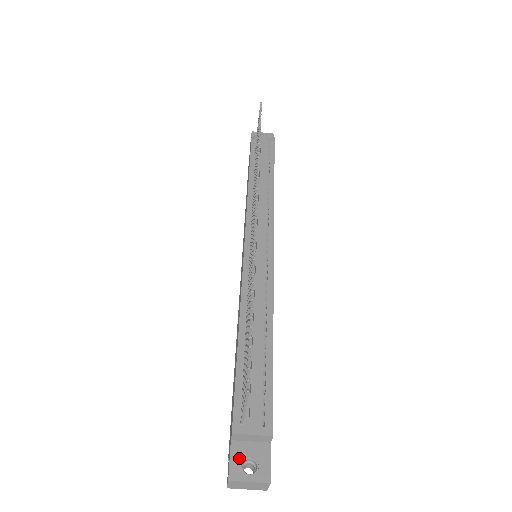
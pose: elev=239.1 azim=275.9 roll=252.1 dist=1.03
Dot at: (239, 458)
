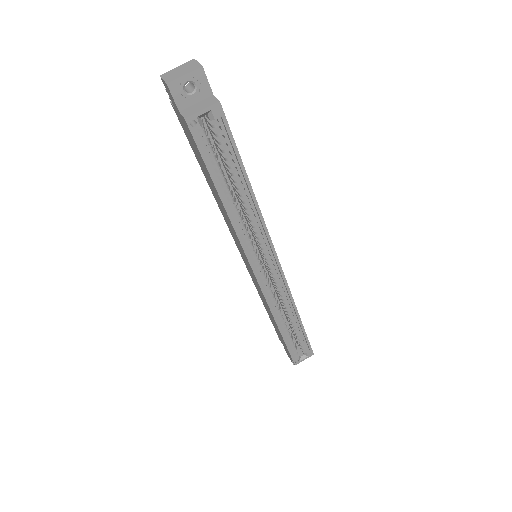
Dot at: occluded
